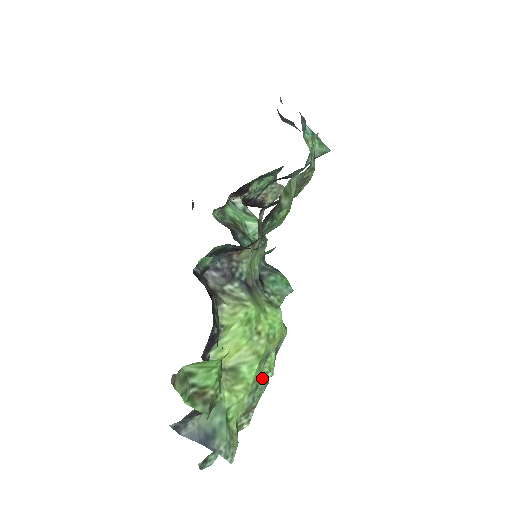
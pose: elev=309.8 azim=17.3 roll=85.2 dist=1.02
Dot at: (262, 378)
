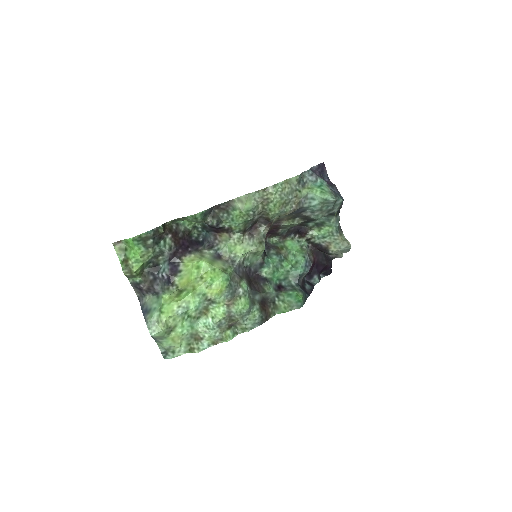
Dot at: (208, 319)
